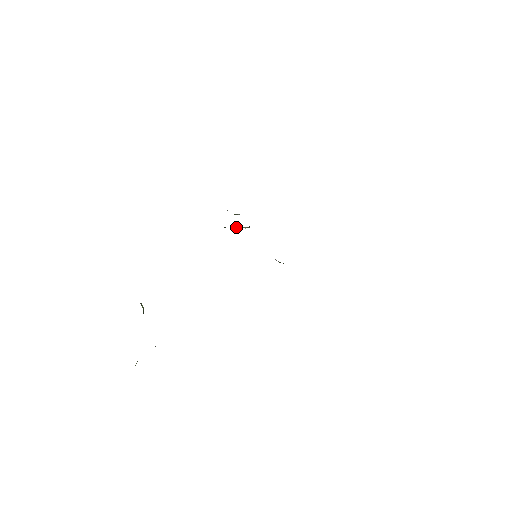
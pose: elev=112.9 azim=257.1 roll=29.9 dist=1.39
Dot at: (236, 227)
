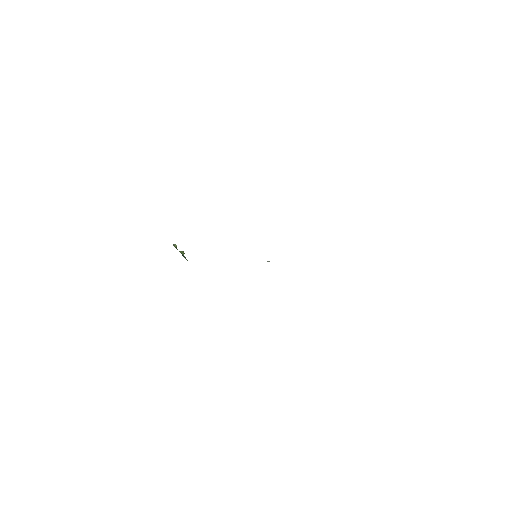
Dot at: occluded
